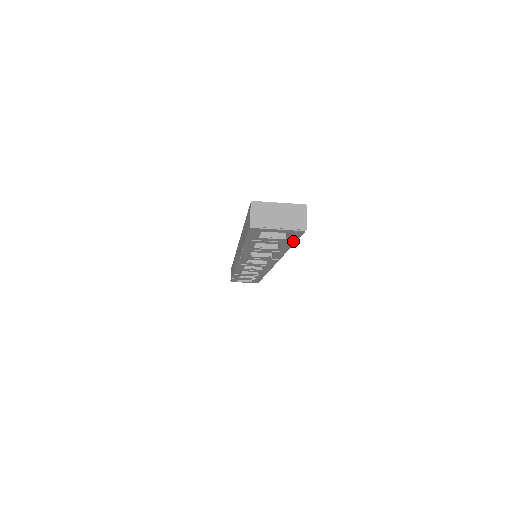
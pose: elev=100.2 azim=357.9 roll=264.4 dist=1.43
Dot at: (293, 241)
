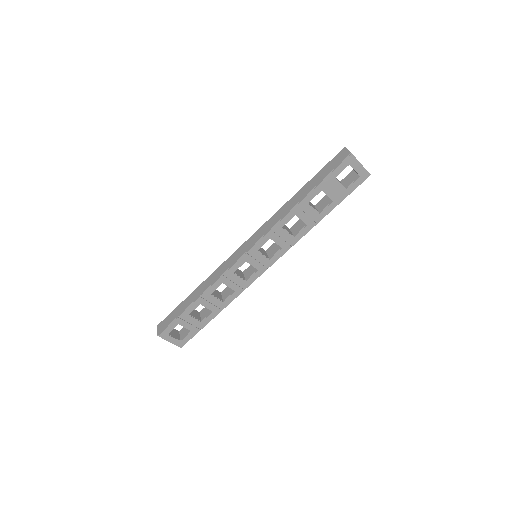
Dot at: (345, 196)
